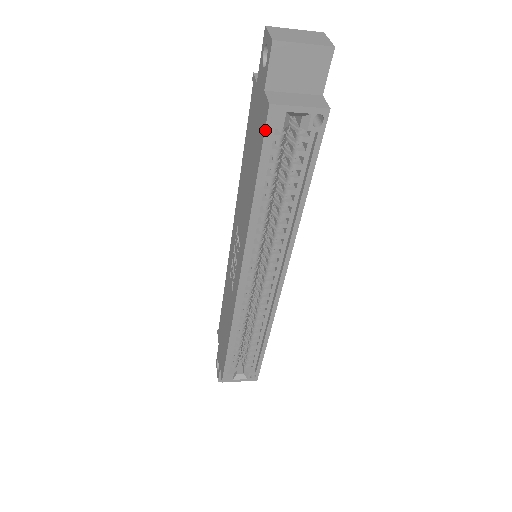
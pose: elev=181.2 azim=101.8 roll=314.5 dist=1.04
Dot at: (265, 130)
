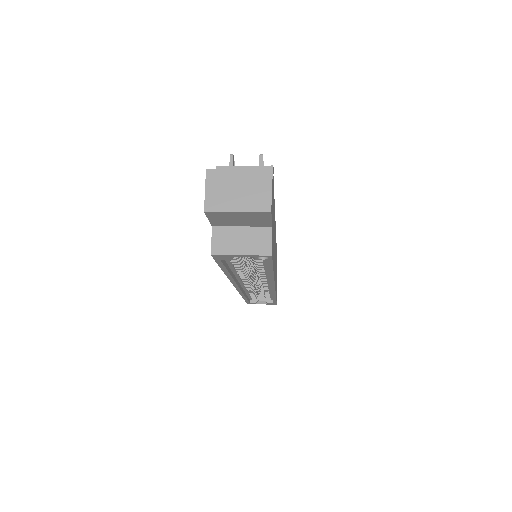
Dot at: (215, 260)
